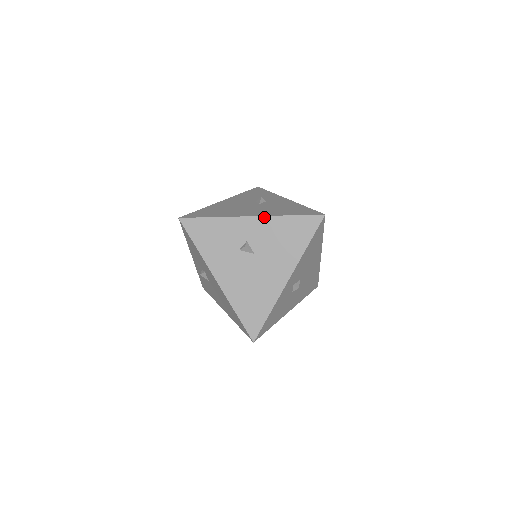
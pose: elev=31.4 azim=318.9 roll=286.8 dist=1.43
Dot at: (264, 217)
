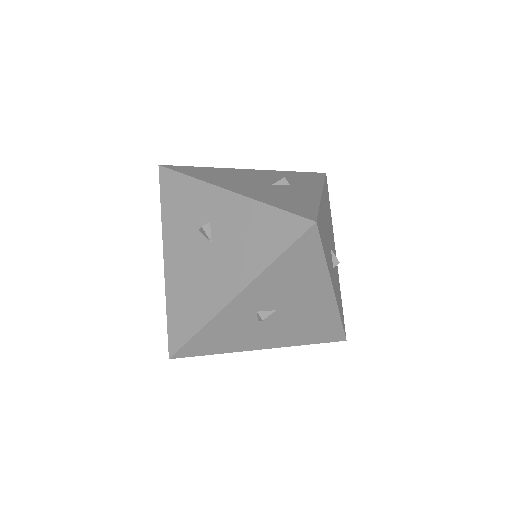
Dot at: (250, 286)
